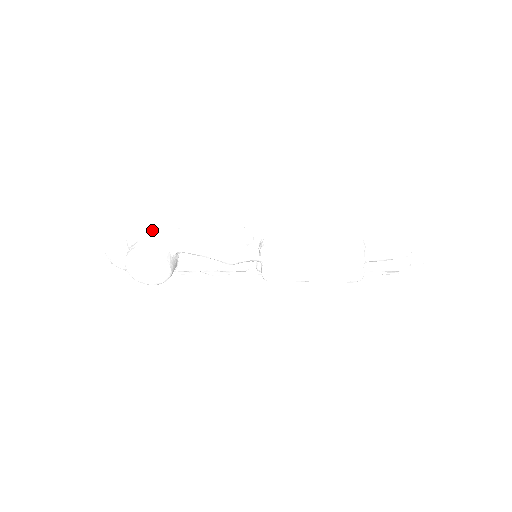
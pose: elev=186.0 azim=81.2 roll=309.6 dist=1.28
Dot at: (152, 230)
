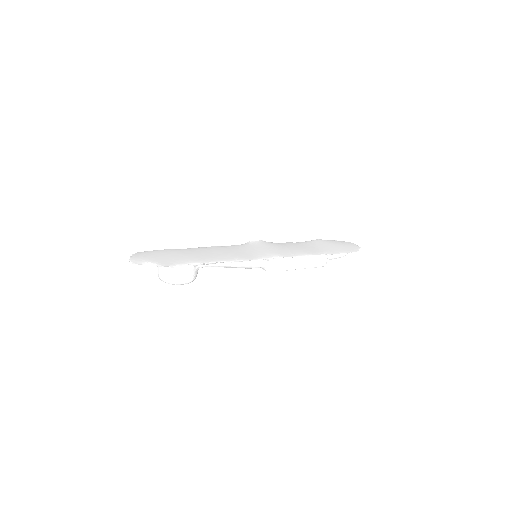
Dot at: (188, 265)
